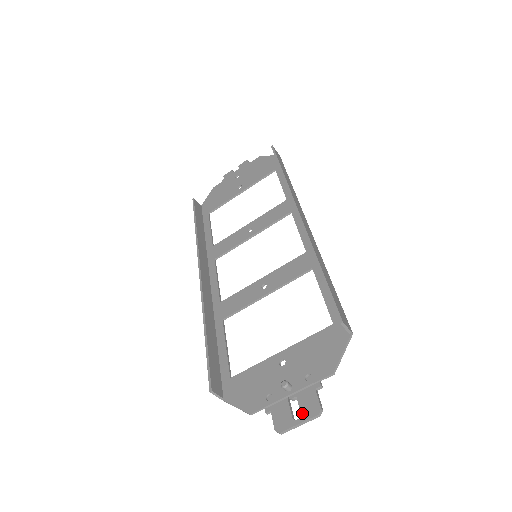
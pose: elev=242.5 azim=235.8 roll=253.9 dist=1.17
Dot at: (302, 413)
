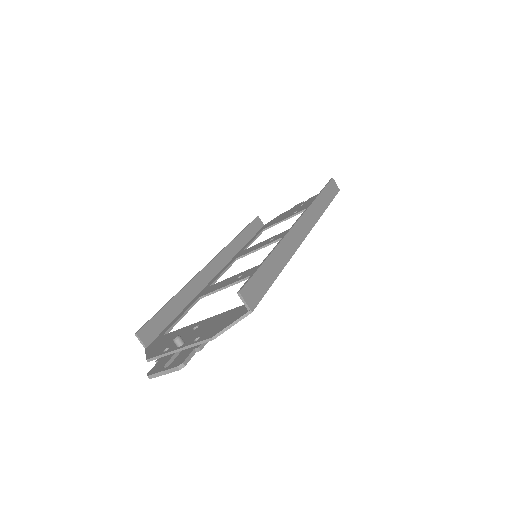
Dot at: (171, 364)
